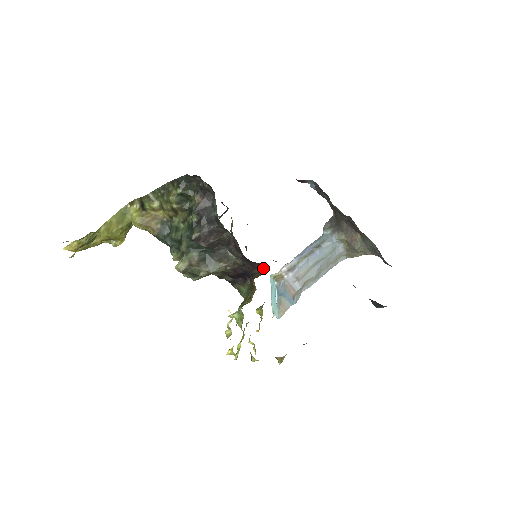
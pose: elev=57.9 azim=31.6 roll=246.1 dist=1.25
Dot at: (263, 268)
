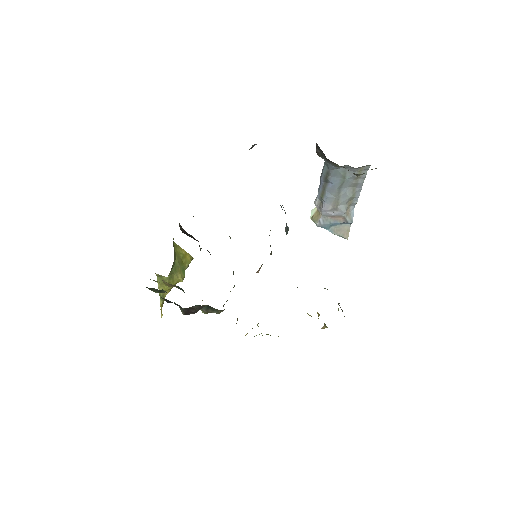
Dot at: occluded
